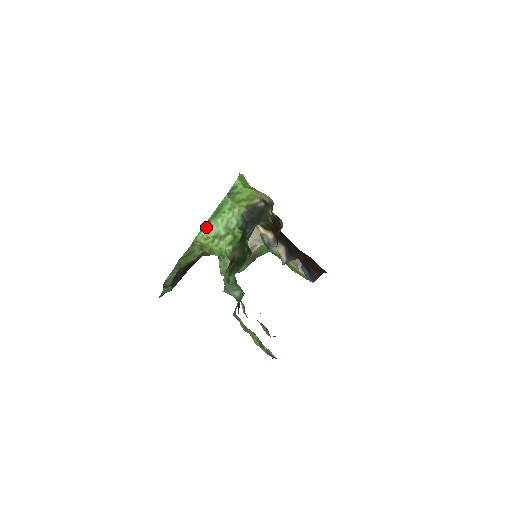
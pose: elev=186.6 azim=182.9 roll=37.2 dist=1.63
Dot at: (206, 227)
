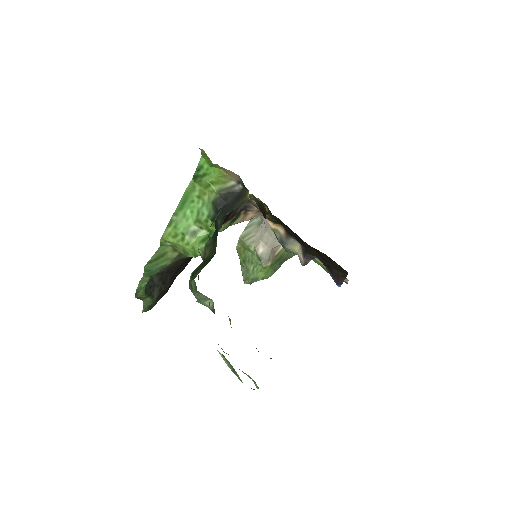
Dot at: (173, 222)
